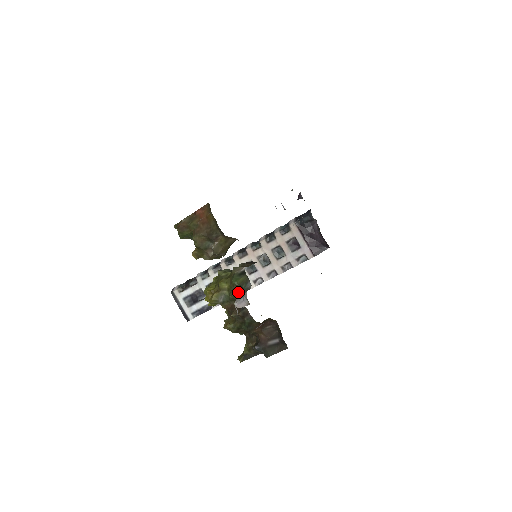
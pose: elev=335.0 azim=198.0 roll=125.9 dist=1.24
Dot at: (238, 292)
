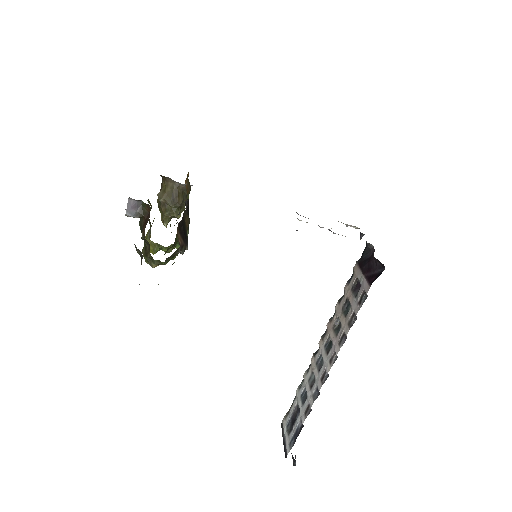
Dot at: occluded
